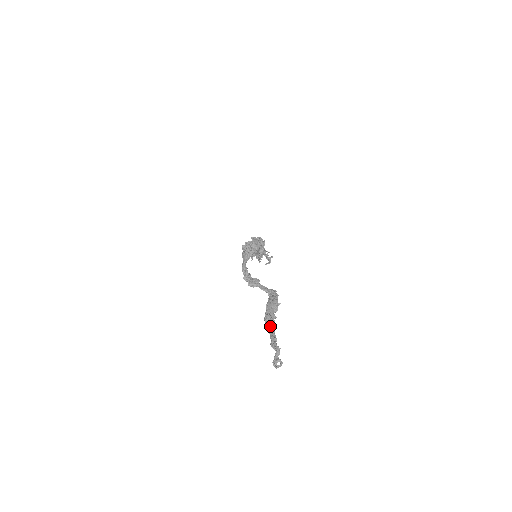
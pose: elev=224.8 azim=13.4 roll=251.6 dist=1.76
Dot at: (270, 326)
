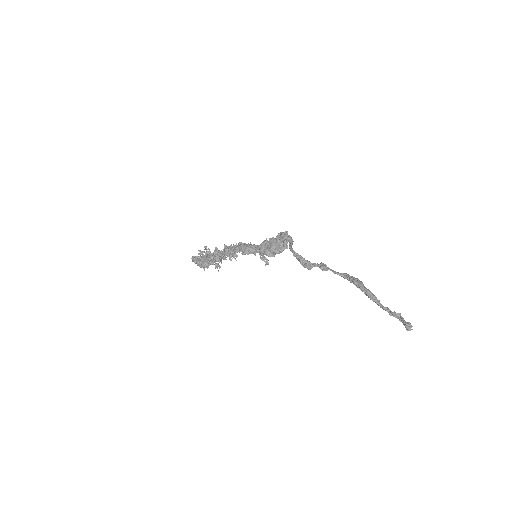
Dot at: (375, 299)
